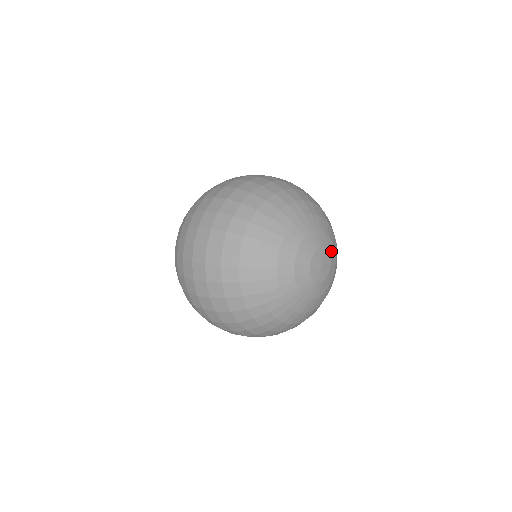
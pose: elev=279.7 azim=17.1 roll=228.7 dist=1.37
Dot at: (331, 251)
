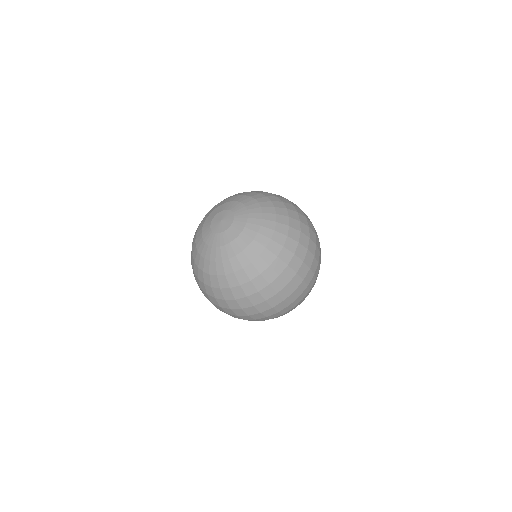
Dot at: occluded
